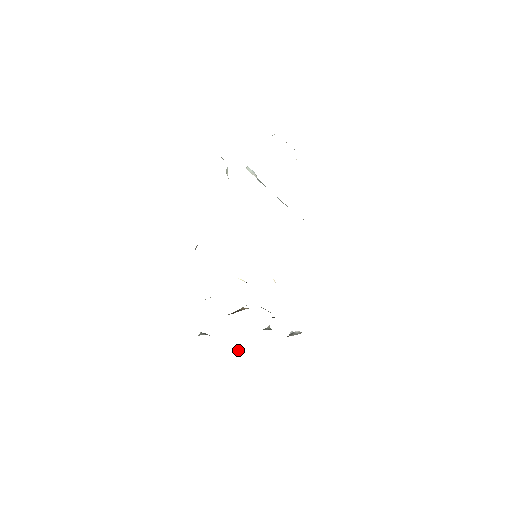
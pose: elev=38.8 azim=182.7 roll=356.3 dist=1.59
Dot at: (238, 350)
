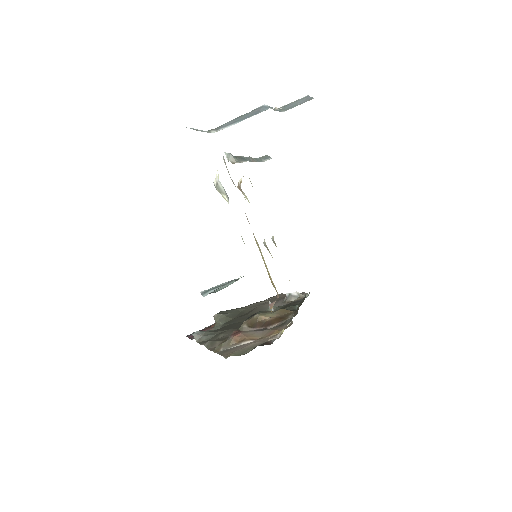
Dot at: (219, 314)
